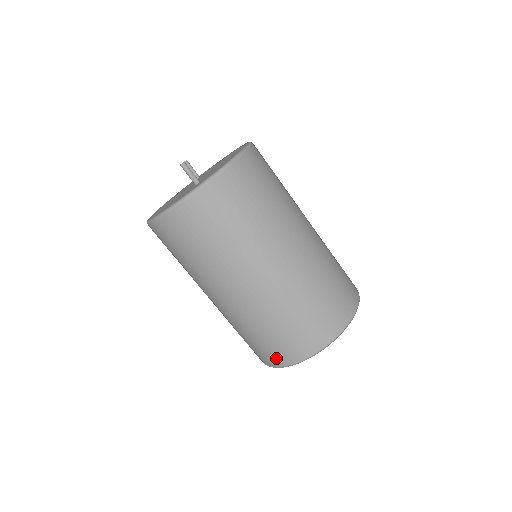
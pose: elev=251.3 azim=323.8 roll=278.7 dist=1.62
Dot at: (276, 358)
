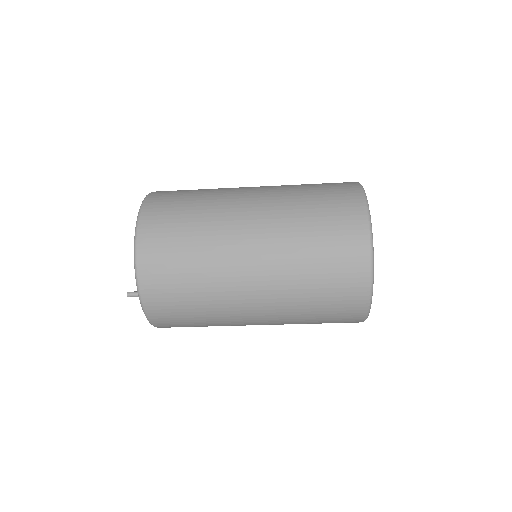
Dot at: occluded
